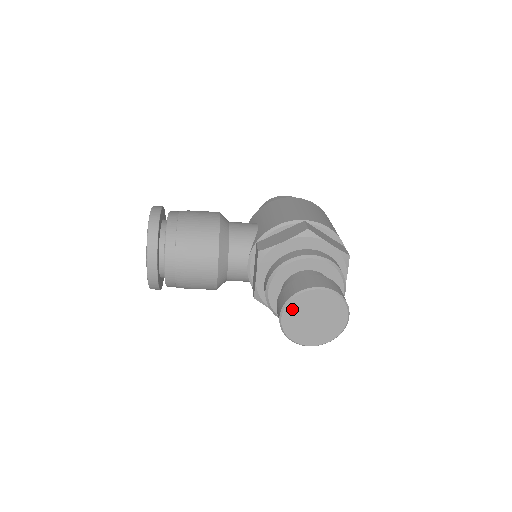
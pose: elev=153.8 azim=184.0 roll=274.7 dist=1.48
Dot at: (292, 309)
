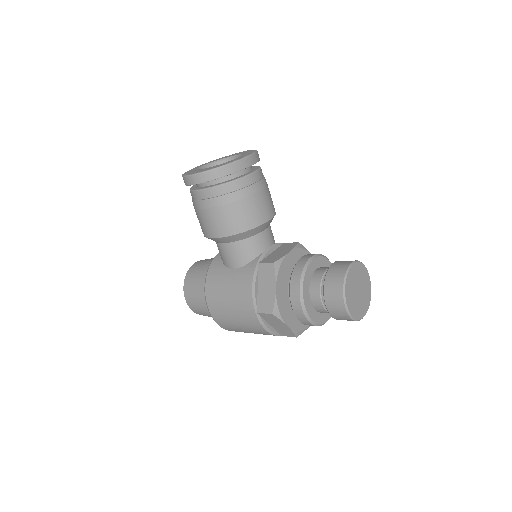
Dot at: (358, 268)
